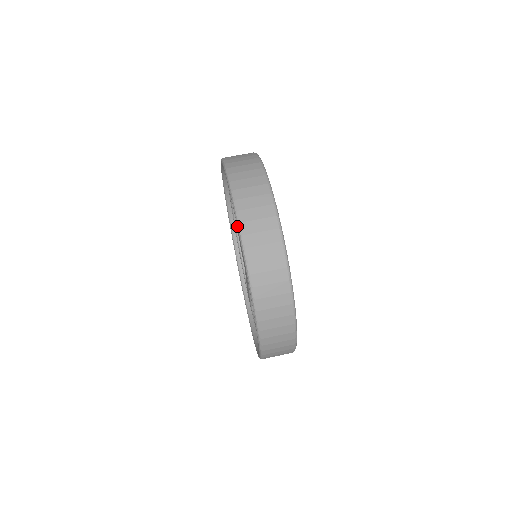
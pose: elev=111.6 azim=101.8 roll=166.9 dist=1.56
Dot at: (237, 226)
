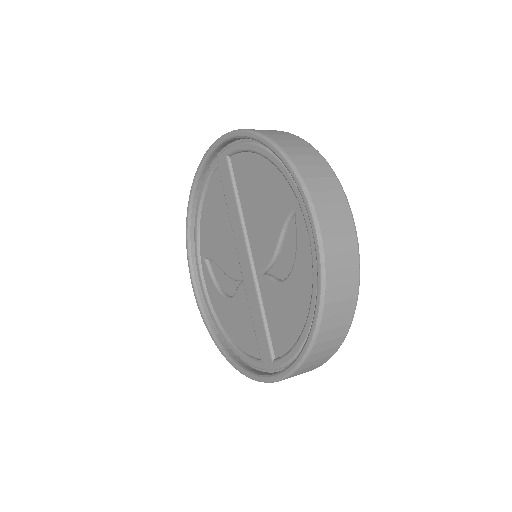
Dot at: (232, 132)
